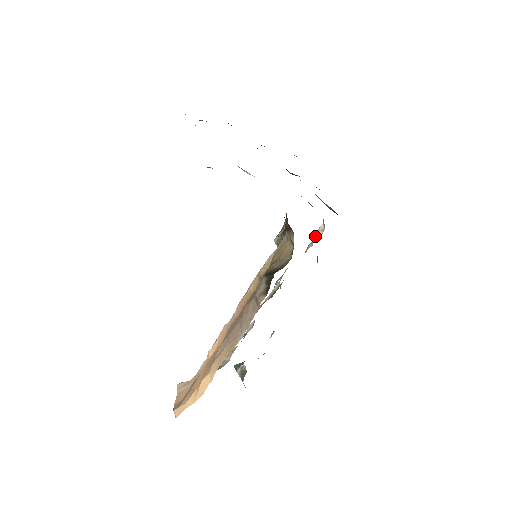
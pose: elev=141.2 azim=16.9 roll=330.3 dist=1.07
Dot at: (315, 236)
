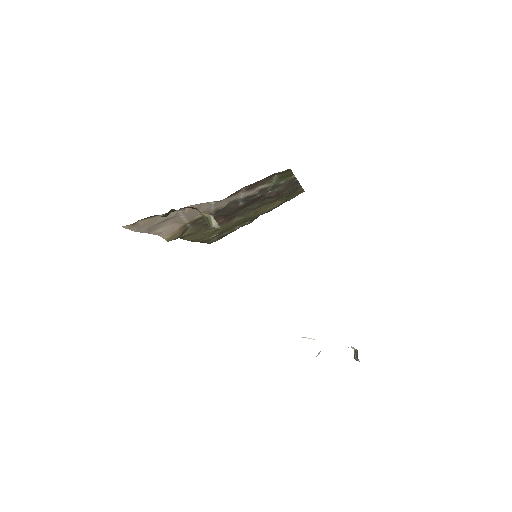
Dot at: occluded
